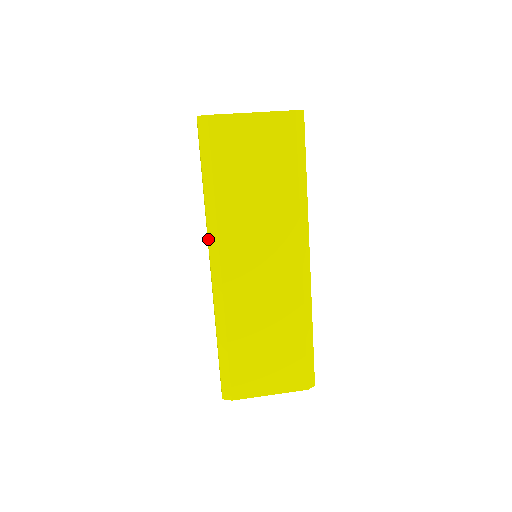
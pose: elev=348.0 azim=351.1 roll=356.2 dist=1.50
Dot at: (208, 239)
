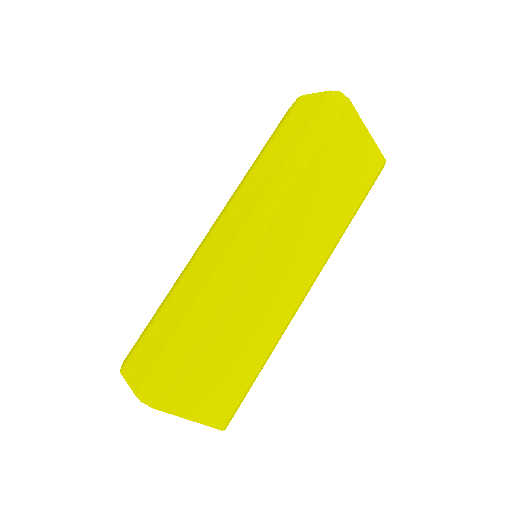
Dot at: (265, 207)
